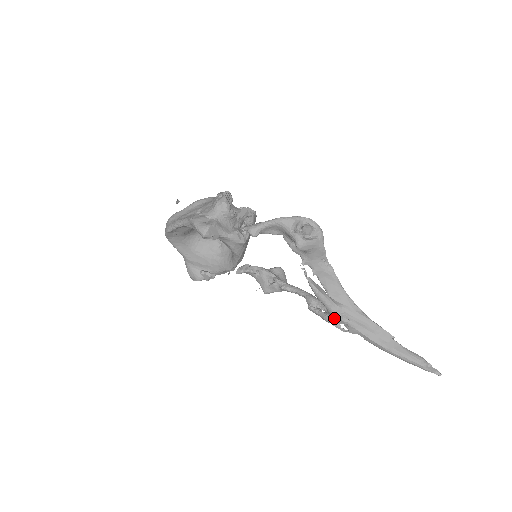
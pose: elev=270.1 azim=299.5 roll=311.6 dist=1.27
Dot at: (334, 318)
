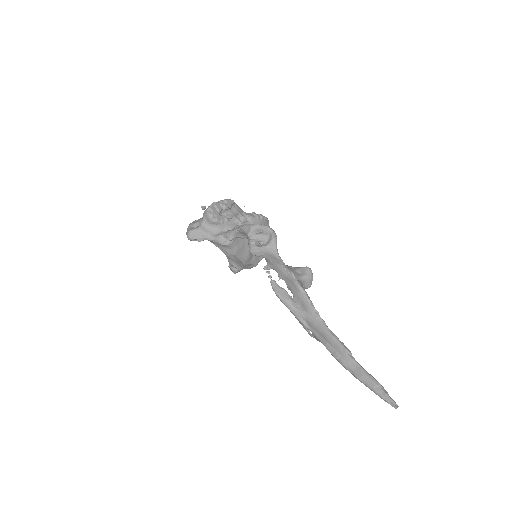
Dot at: occluded
